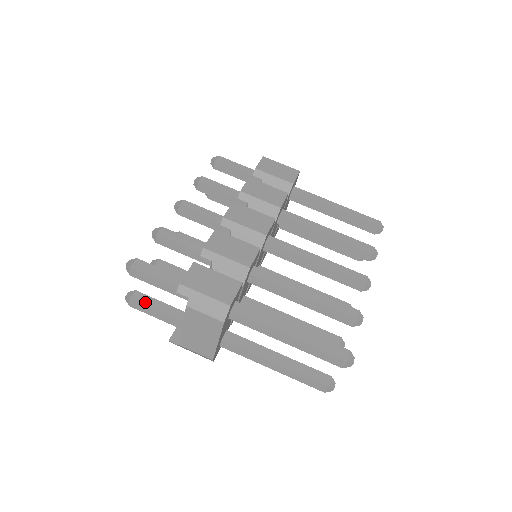
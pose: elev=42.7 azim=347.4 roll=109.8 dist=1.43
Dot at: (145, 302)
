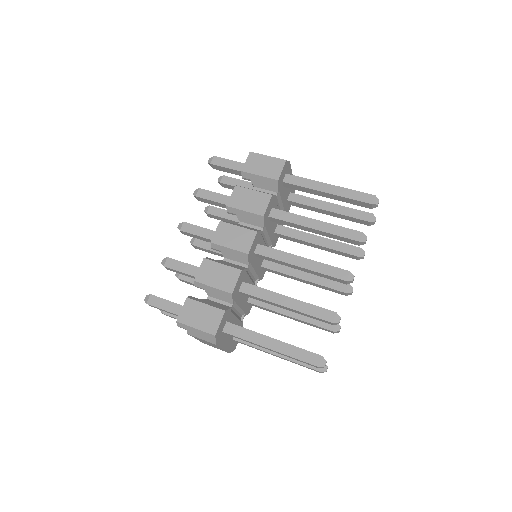
Dot at: occluded
